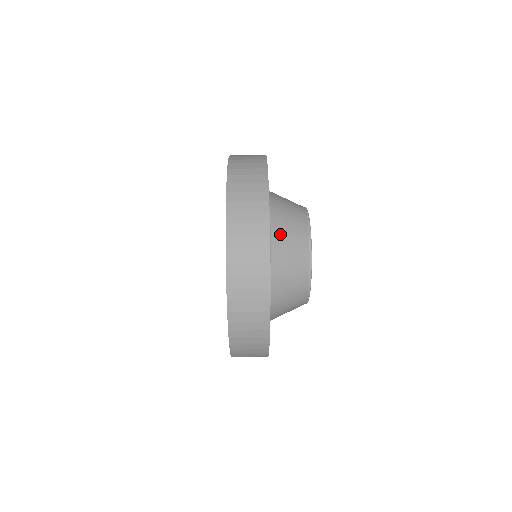
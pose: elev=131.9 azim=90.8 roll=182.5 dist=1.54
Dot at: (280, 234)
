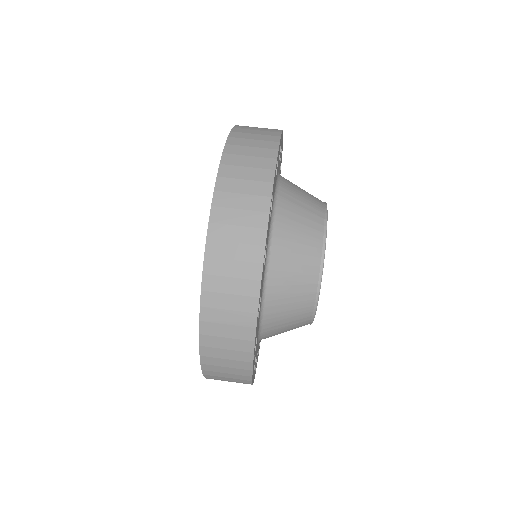
Dot at: (282, 257)
